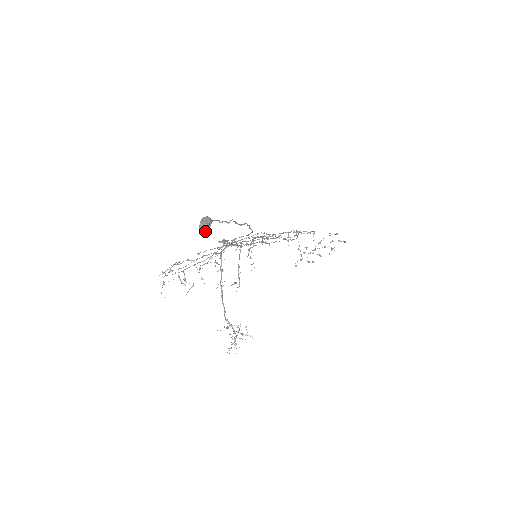
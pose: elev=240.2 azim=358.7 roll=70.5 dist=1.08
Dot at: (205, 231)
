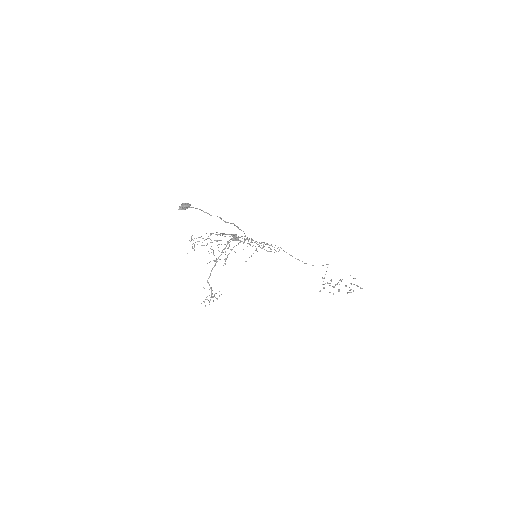
Dot at: (181, 209)
